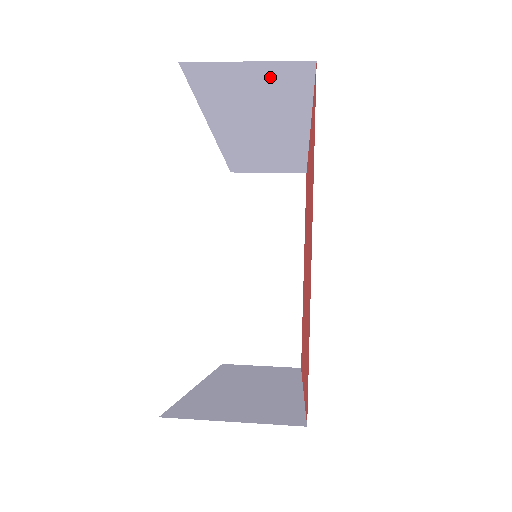
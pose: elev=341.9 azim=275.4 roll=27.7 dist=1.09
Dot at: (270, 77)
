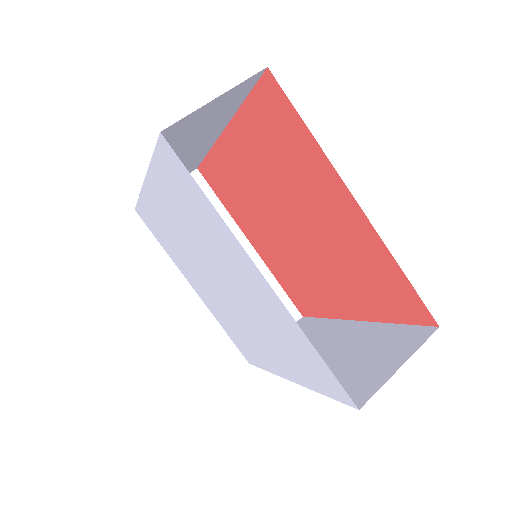
Dot at: (225, 101)
